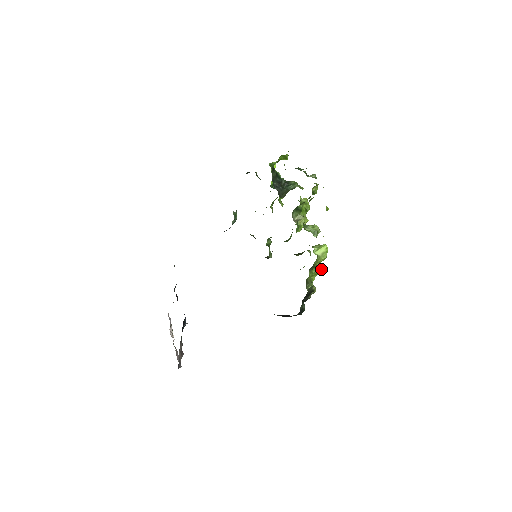
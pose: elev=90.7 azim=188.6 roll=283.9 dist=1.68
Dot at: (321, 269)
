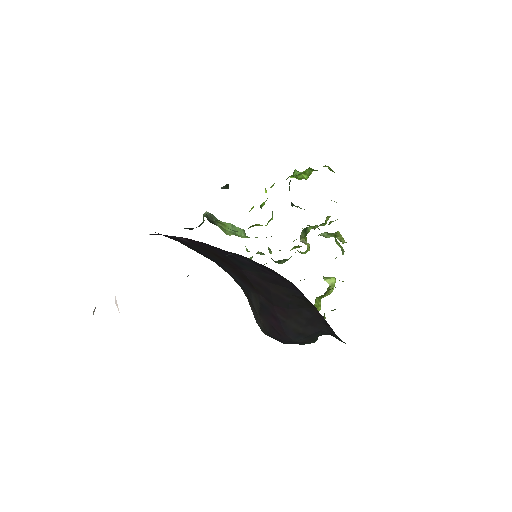
Dot at: occluded
